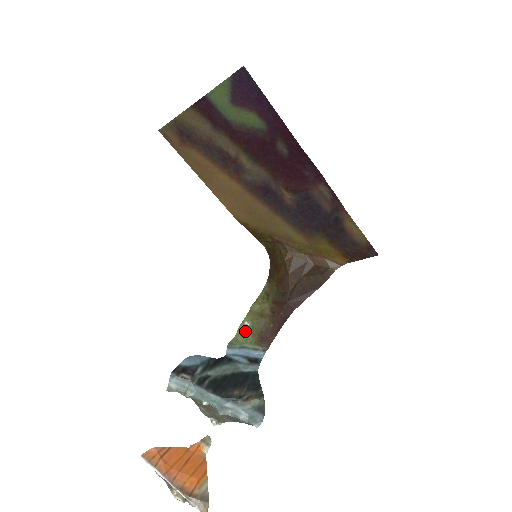
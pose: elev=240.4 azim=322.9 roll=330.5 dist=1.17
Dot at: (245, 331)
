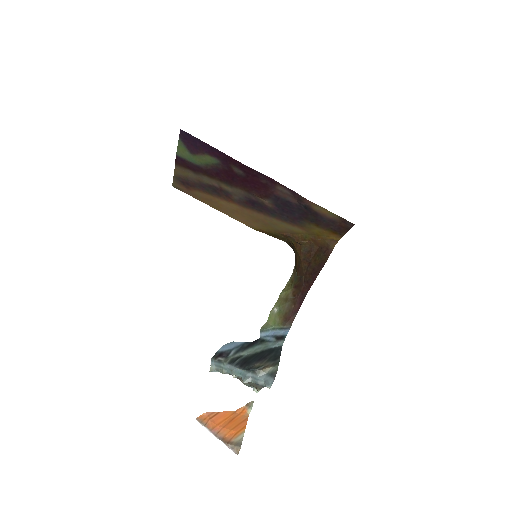
Dot at: (274, 316)
